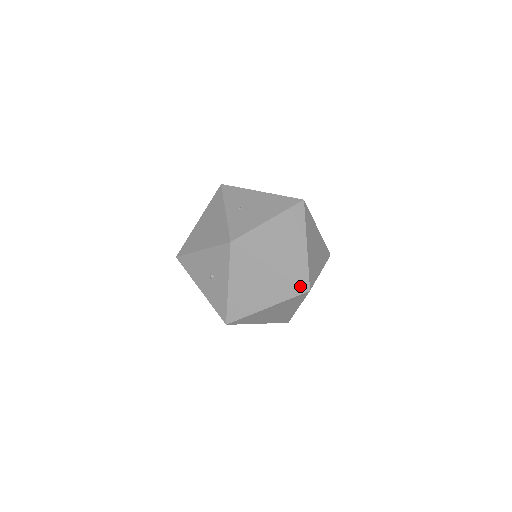
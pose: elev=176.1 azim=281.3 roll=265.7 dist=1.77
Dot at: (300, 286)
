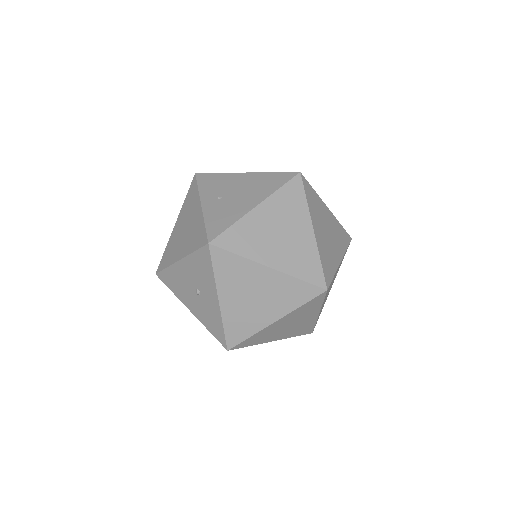
Dot at: (313, 286)
